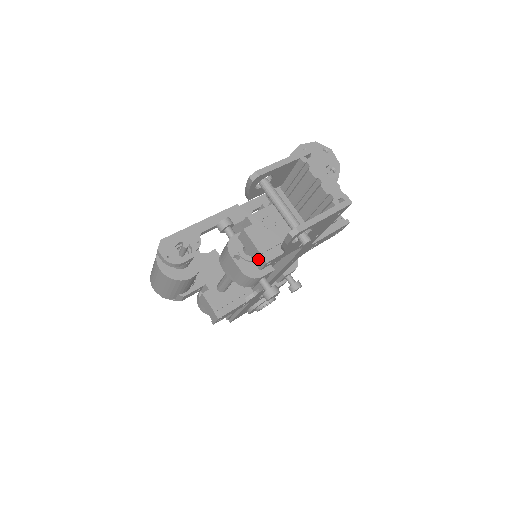
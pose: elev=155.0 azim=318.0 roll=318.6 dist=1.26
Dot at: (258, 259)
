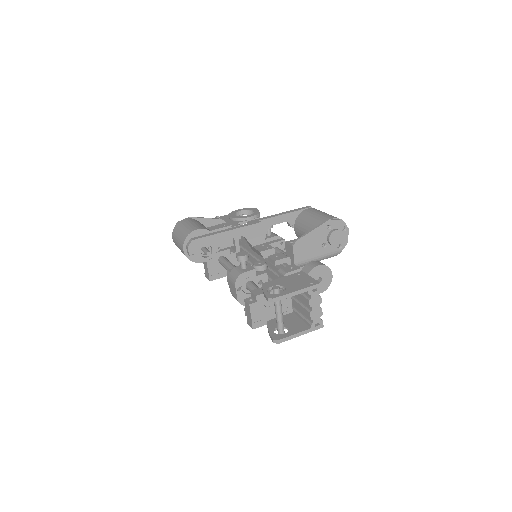
Dot at: (249, 321)
